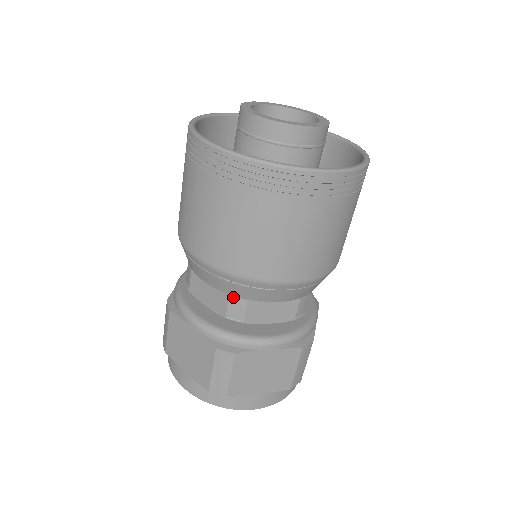
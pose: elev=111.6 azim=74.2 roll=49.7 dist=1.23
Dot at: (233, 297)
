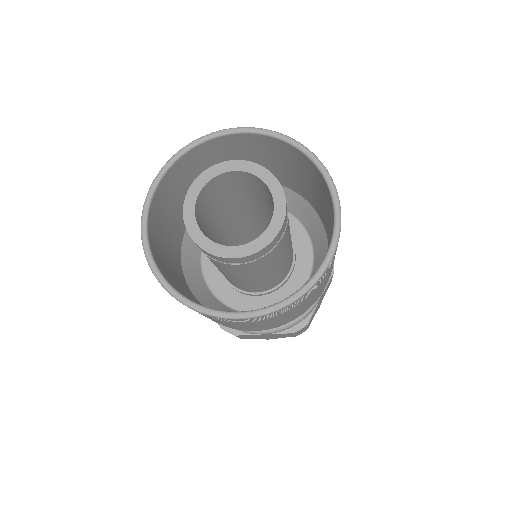
Dot at: occluded
